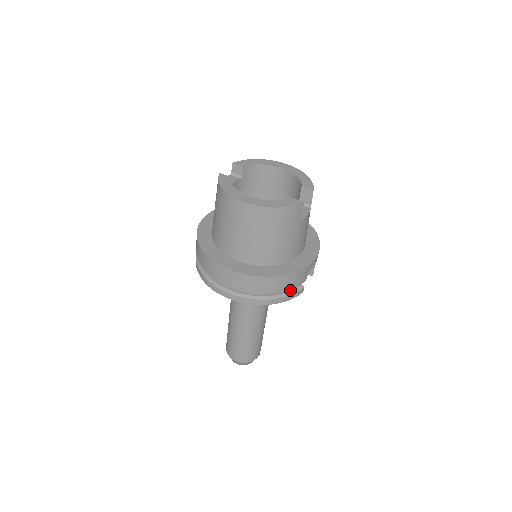
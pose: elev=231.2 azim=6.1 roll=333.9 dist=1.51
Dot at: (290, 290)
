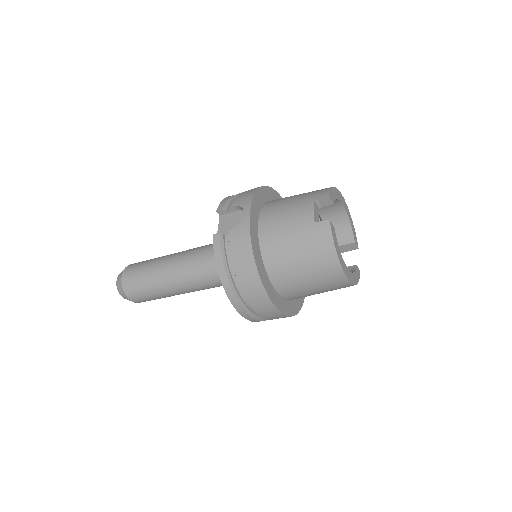
Dot at: occluded
